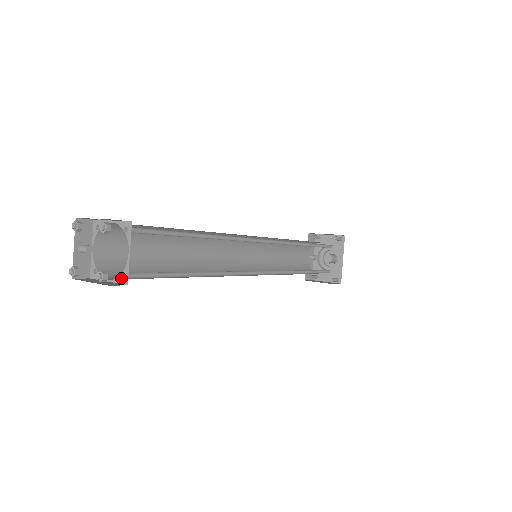
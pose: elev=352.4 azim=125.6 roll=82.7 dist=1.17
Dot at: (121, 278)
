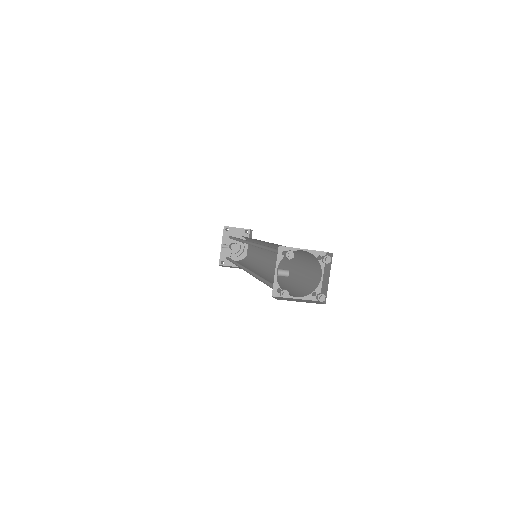
Dot at: (312, 296)
